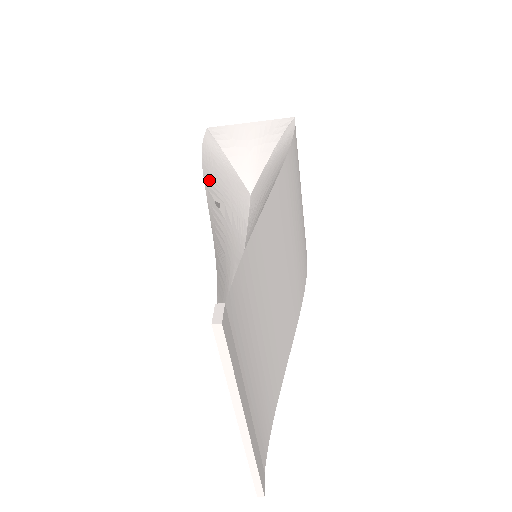
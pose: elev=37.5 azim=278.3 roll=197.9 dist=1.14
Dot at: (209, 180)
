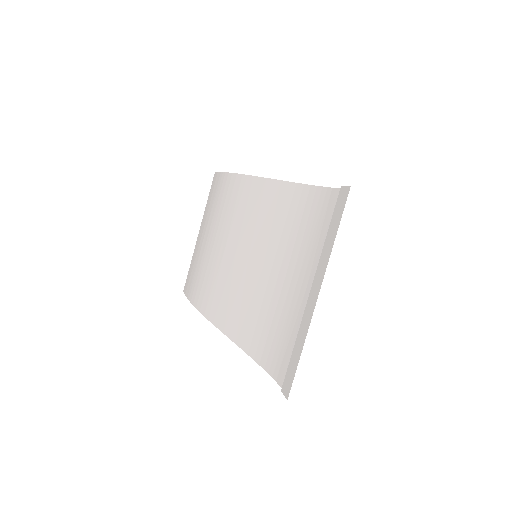
Dot at: occluded
